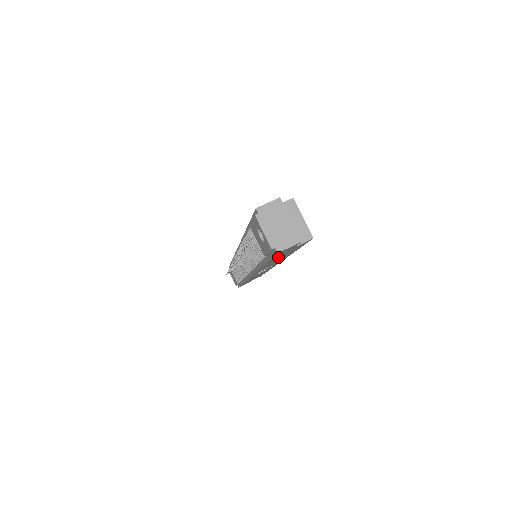
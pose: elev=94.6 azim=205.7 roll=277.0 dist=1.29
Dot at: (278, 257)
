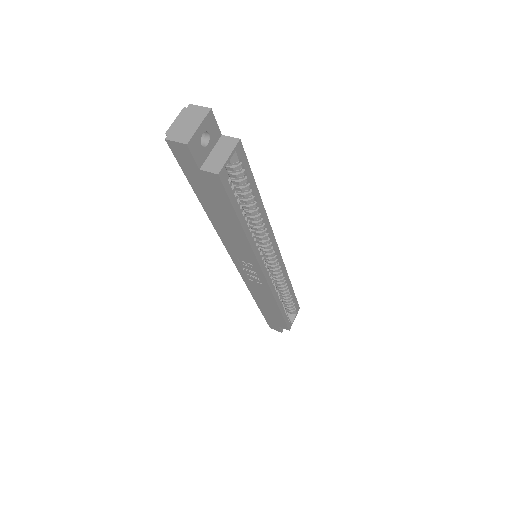
Dot at: (206, 195)
